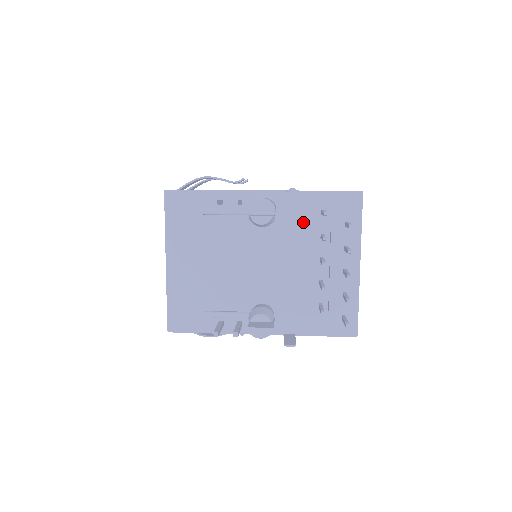
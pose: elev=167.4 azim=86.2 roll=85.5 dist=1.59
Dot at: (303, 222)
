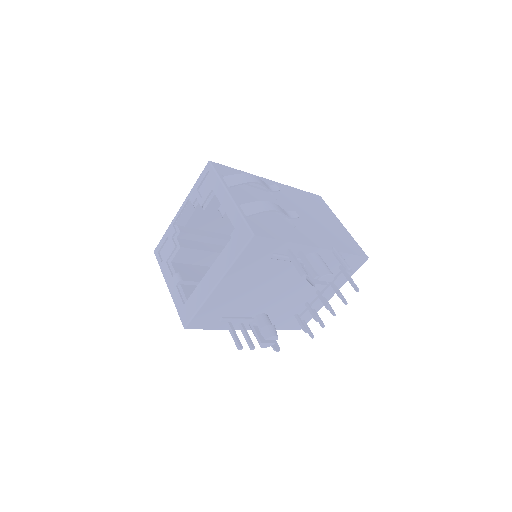
Dot at: occluded
